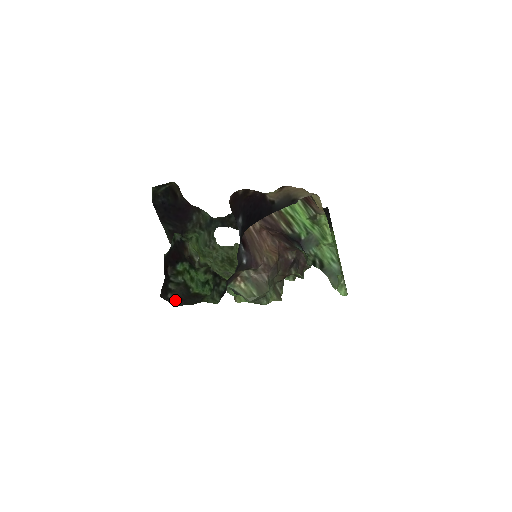
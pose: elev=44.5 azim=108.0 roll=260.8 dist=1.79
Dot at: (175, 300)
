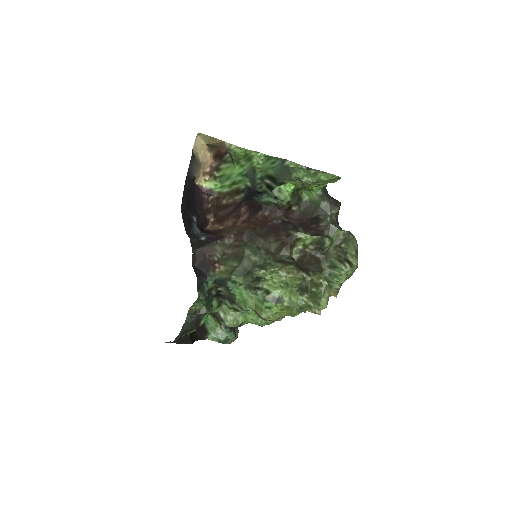
Dot at: occluded
